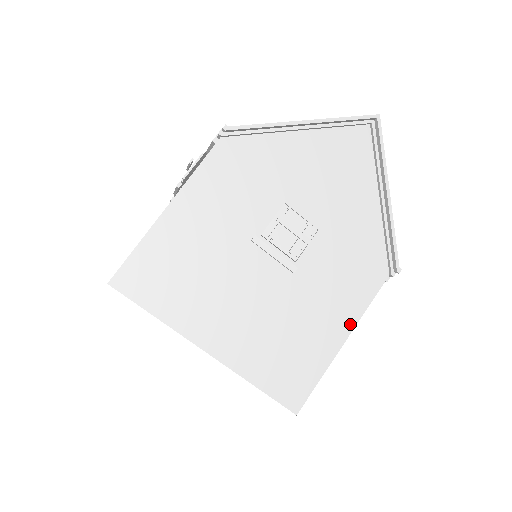
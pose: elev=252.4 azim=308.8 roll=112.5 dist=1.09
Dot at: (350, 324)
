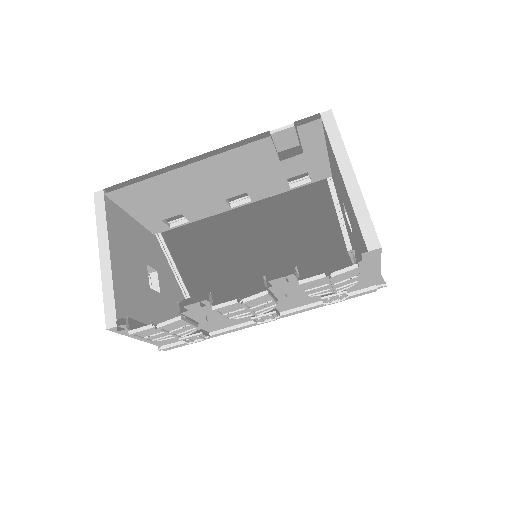
Dot at: occluded
